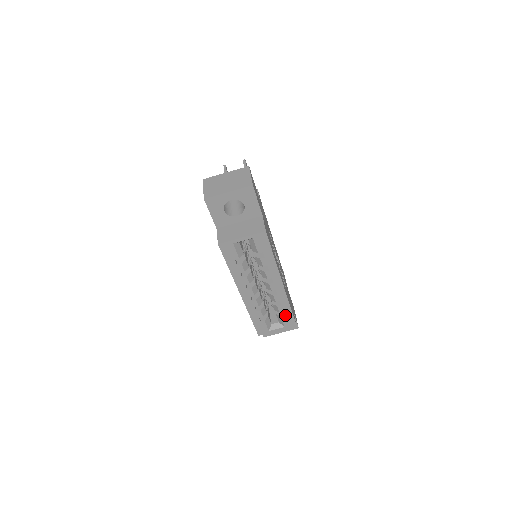
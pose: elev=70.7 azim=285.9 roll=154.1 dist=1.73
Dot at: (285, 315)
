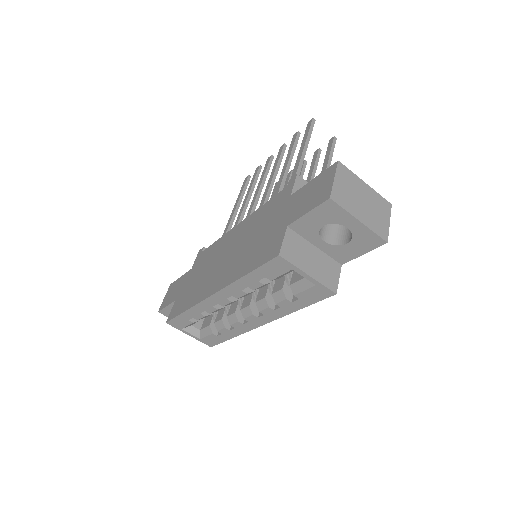
Dot at: (218, 336)
